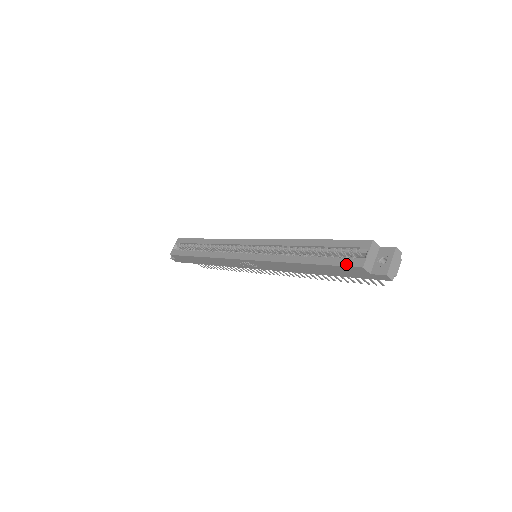
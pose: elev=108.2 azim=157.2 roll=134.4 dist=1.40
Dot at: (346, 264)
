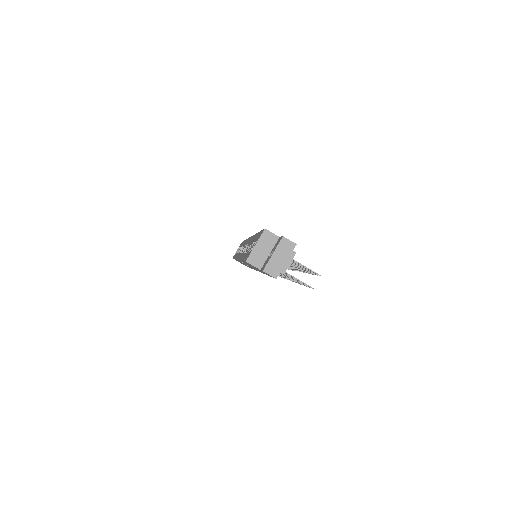
Dot at: (245, 258)
